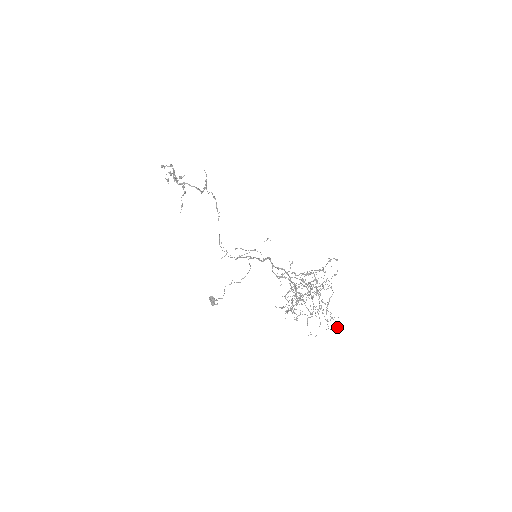
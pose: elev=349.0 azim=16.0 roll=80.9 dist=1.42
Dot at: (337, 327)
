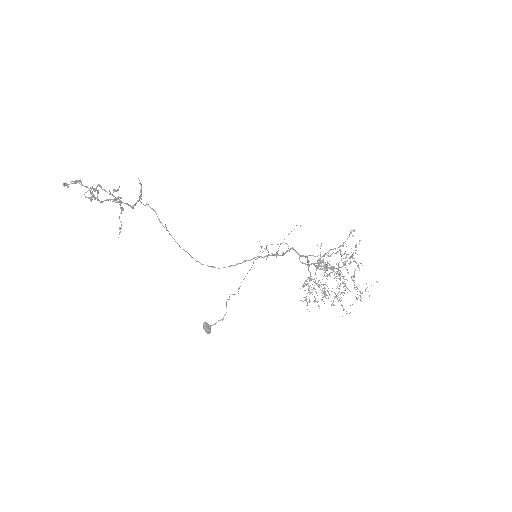
Dot at: occluded
